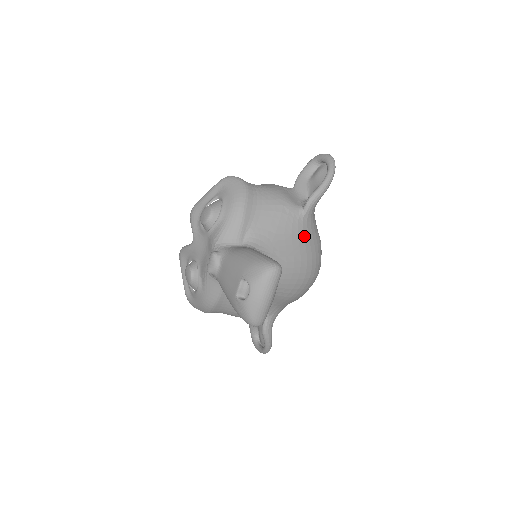
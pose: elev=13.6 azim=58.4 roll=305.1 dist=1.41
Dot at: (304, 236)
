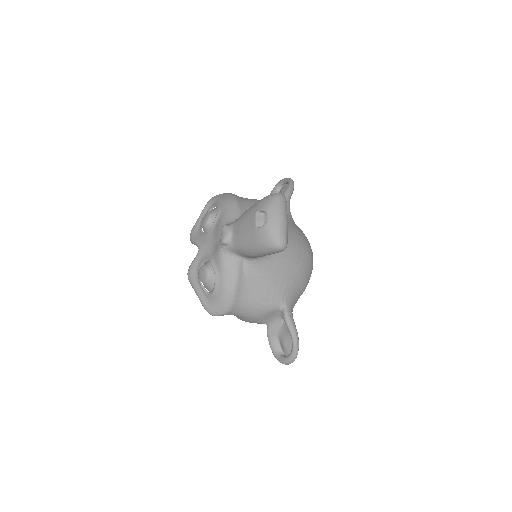
Dot at: (290, 222)
